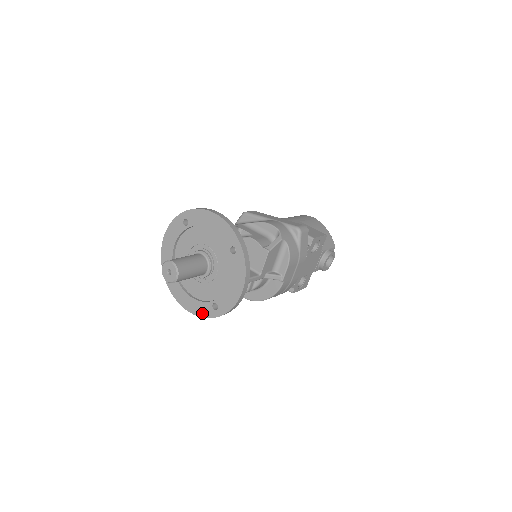
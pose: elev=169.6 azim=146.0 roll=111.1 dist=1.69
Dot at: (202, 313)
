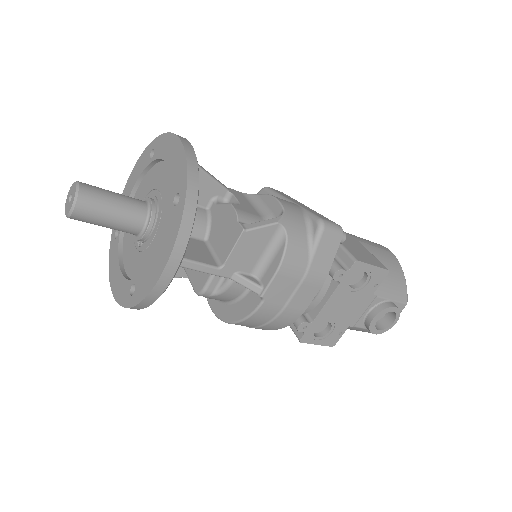
Dot at: (120, 296)
